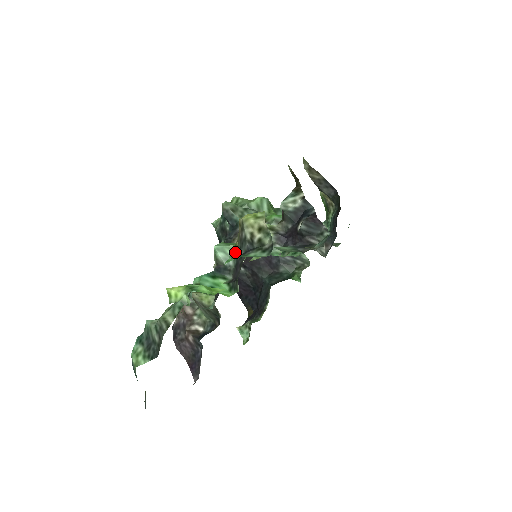
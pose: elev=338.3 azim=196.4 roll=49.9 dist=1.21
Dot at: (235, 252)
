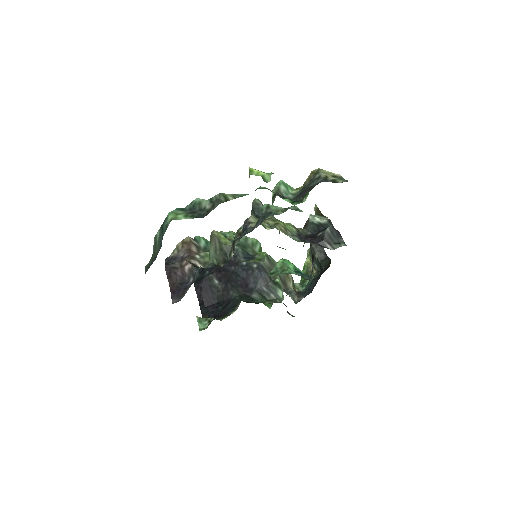
Dot at: (296, 192)
